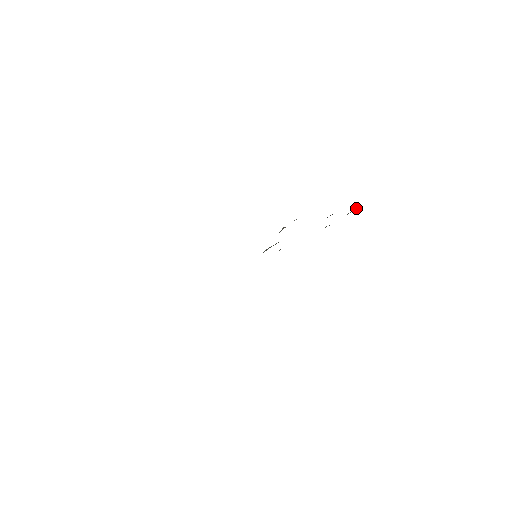
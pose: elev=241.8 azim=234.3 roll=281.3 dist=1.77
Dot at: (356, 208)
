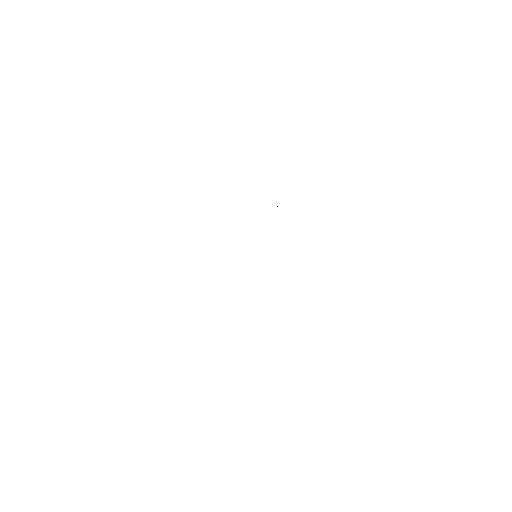
Dot at: occluded
